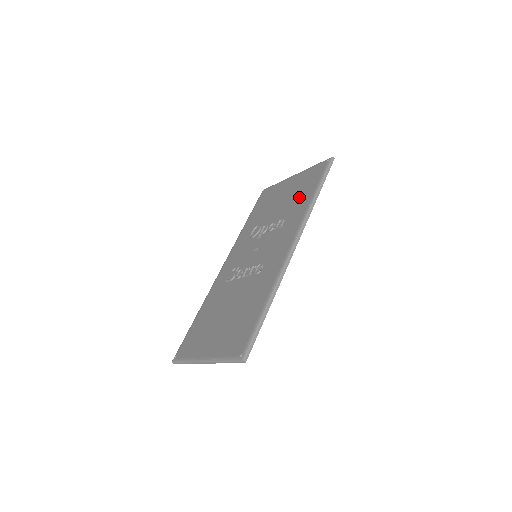
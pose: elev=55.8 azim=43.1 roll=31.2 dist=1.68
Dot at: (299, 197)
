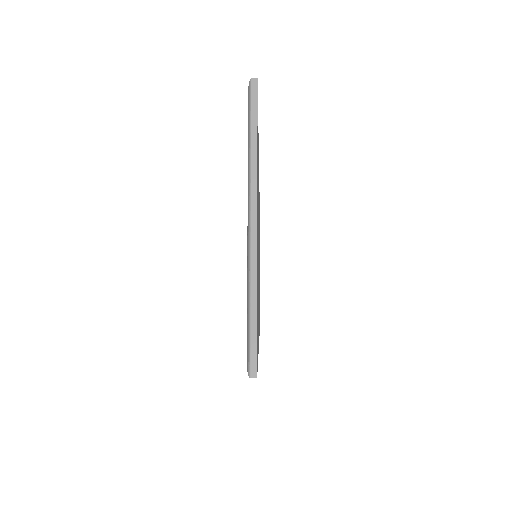
Dot at: occluded
